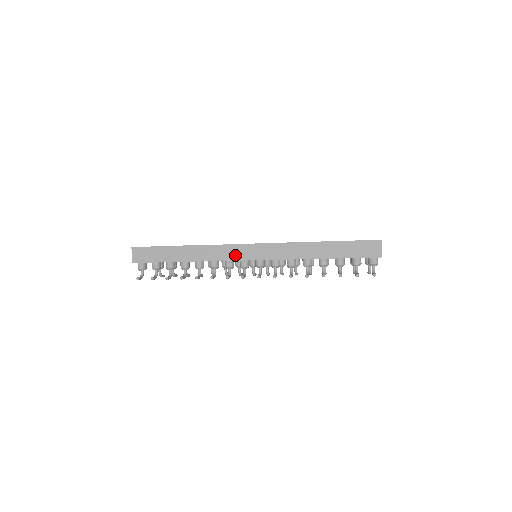
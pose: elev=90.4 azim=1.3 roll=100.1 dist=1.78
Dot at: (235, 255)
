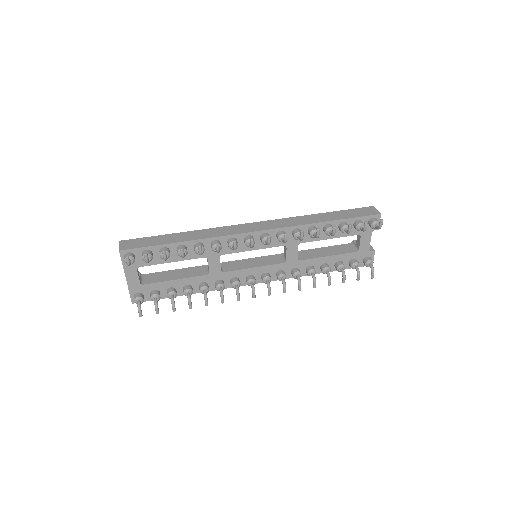
Dot at: (239, 230)
